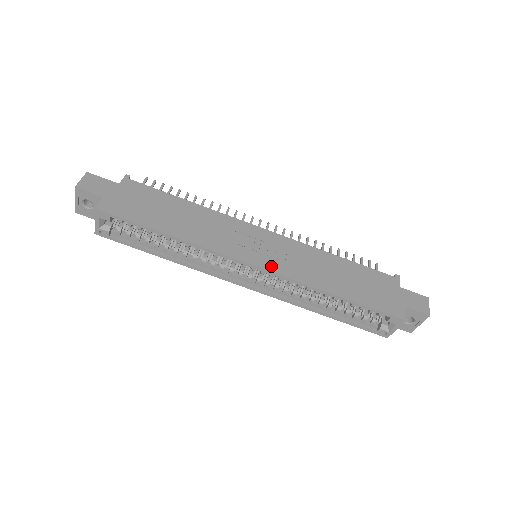
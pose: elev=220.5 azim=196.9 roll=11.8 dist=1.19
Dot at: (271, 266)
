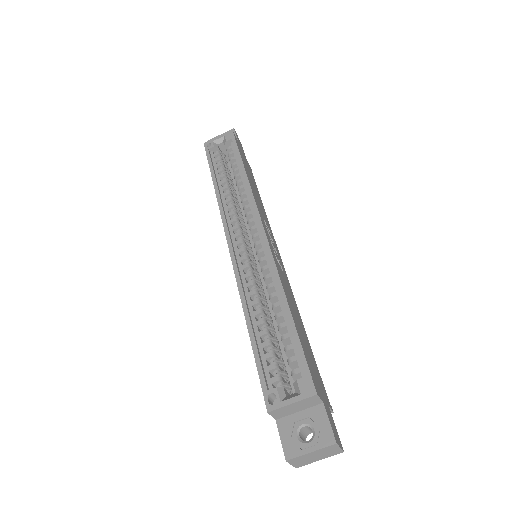
Dot at: (270, 244)
